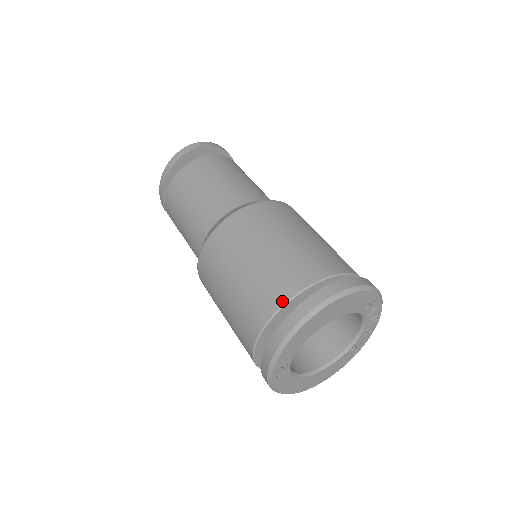
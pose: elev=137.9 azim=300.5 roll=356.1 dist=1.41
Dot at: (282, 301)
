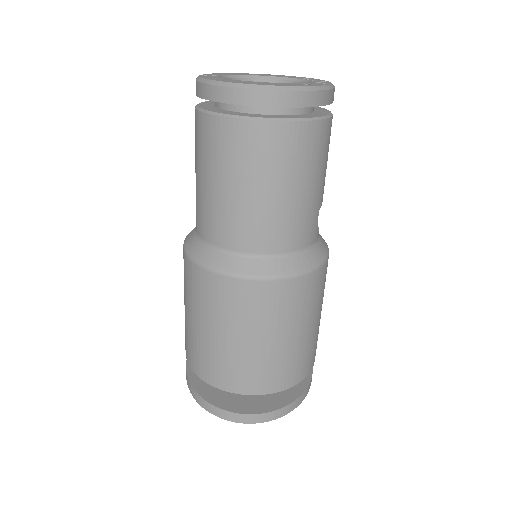
Dot at: (205, 380)
